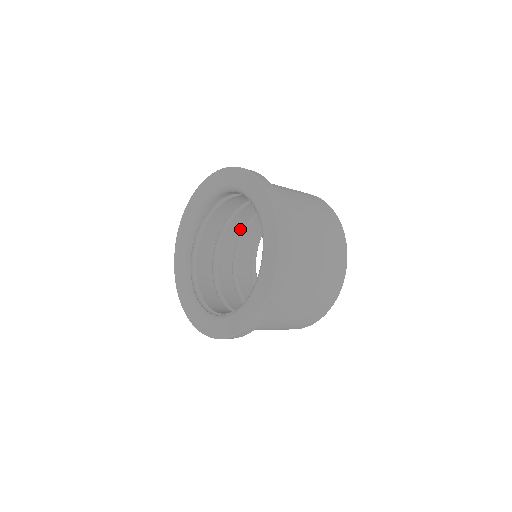
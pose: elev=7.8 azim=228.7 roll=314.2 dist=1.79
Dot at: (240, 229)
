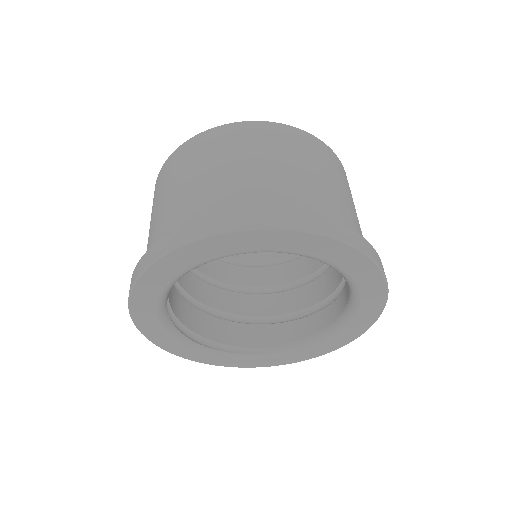
Dot at: occluded
